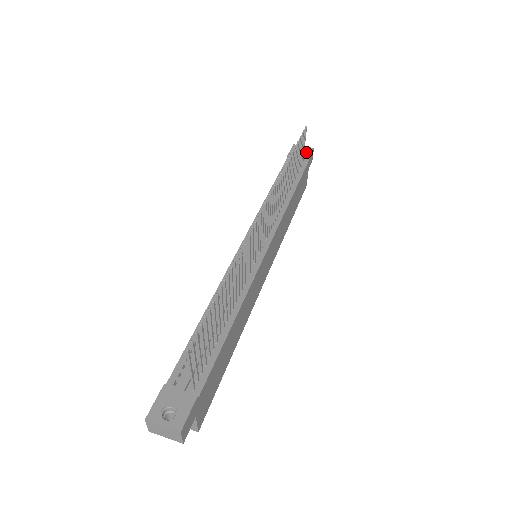
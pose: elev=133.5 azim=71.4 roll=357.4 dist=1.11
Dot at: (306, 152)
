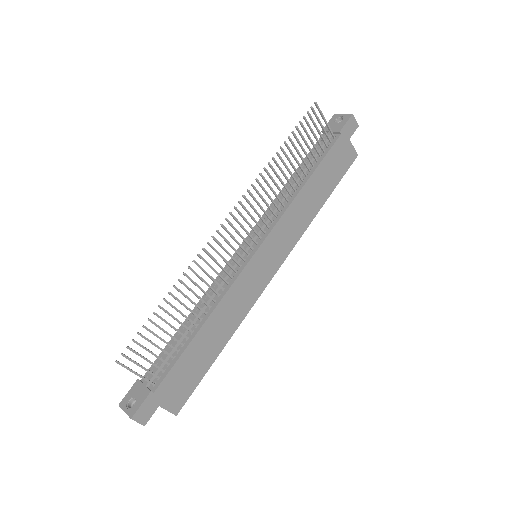
Dot at: (341, 122)
